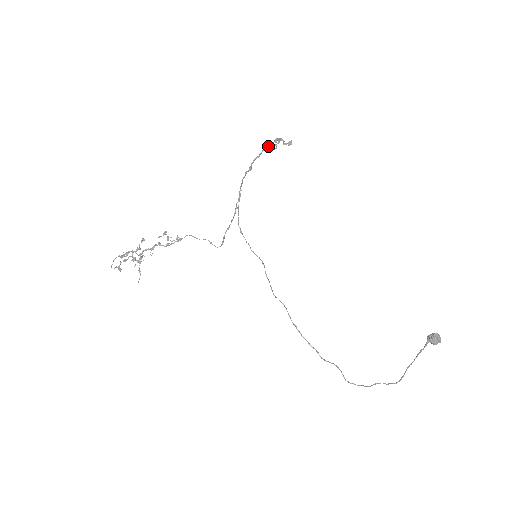
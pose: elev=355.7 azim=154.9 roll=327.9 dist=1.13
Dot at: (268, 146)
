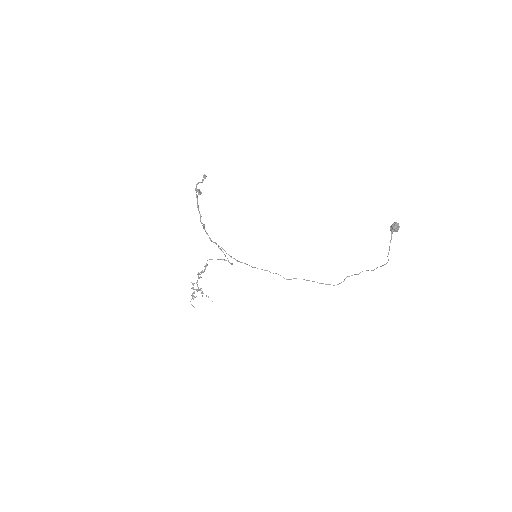
Dot at: (197, 202)
